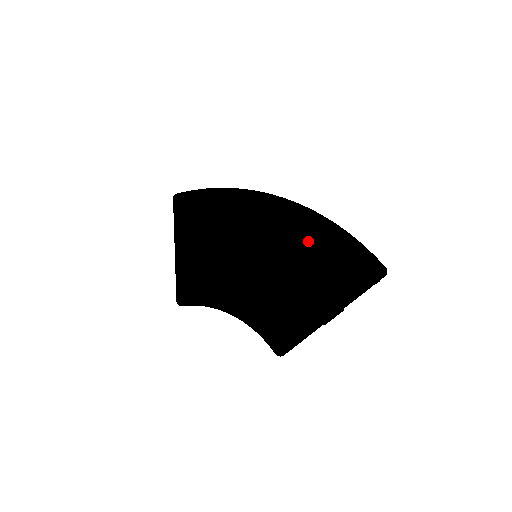
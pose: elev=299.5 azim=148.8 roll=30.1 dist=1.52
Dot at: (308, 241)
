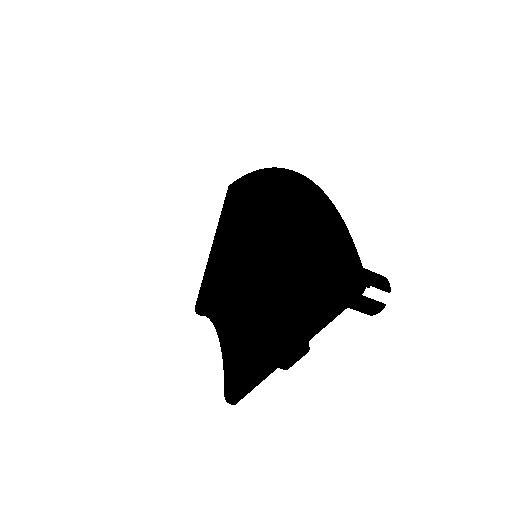
Dot at: (292, 232)
